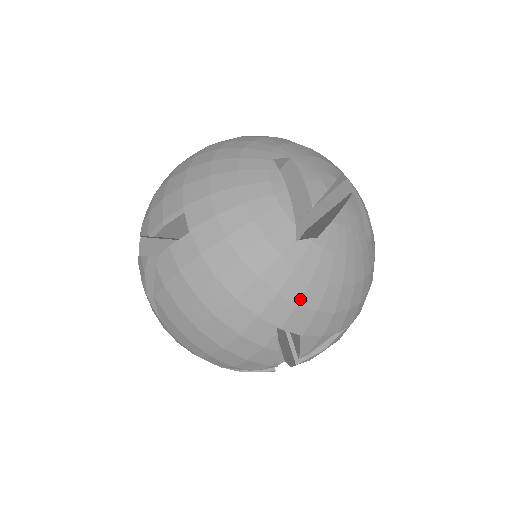
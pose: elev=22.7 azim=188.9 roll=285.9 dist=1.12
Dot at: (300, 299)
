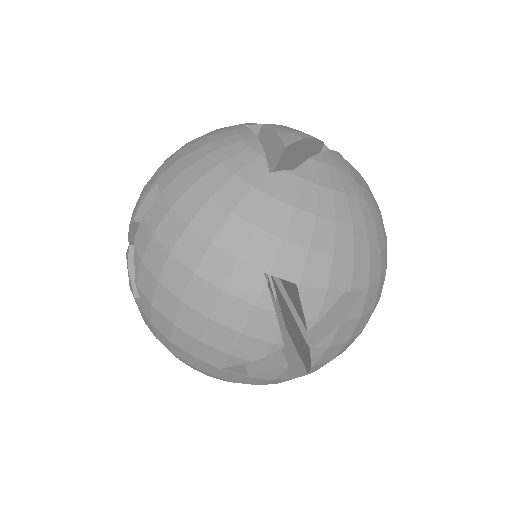
Dot at: (284, 233)
